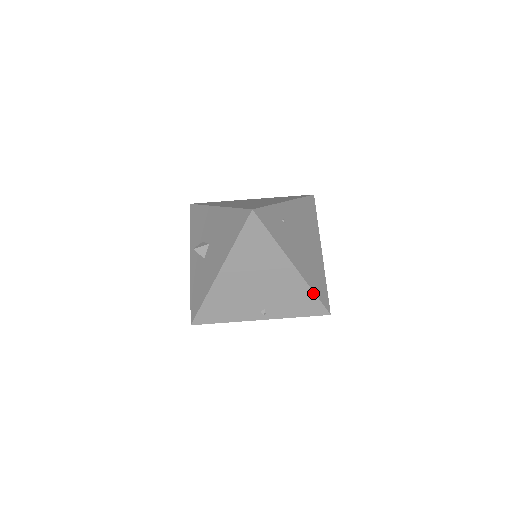
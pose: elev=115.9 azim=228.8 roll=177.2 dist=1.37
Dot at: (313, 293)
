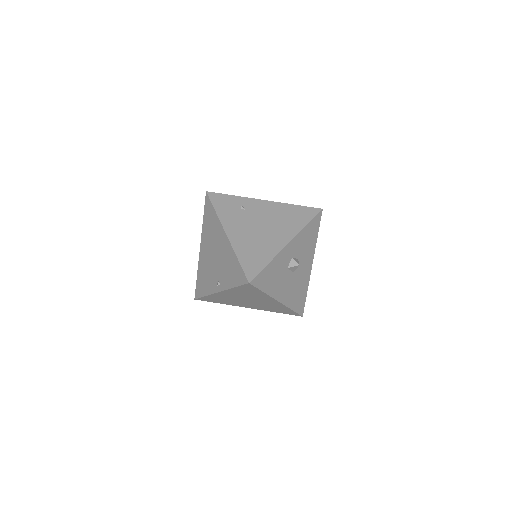
Dot at: (237, 259)
